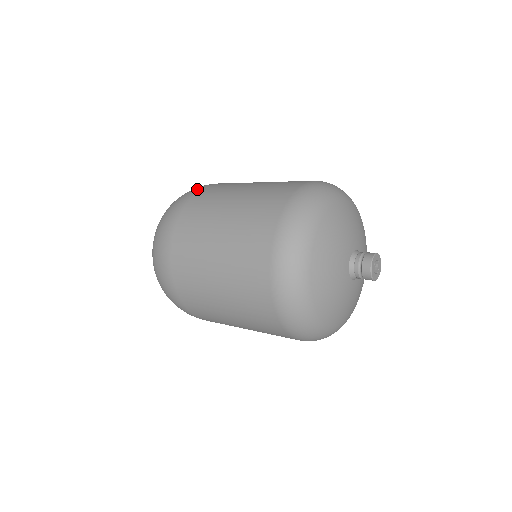
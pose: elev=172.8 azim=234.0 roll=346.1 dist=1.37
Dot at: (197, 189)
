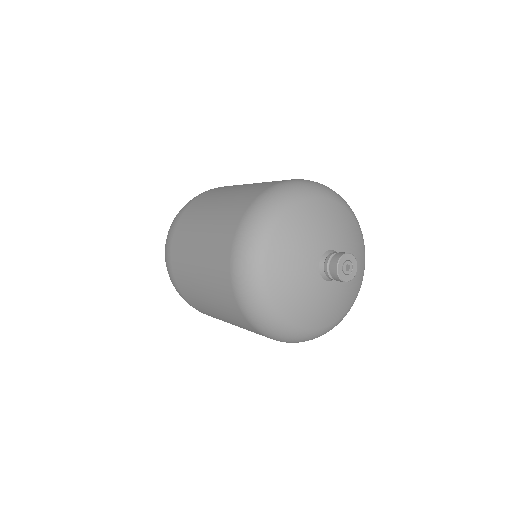
Dot at: occluded
